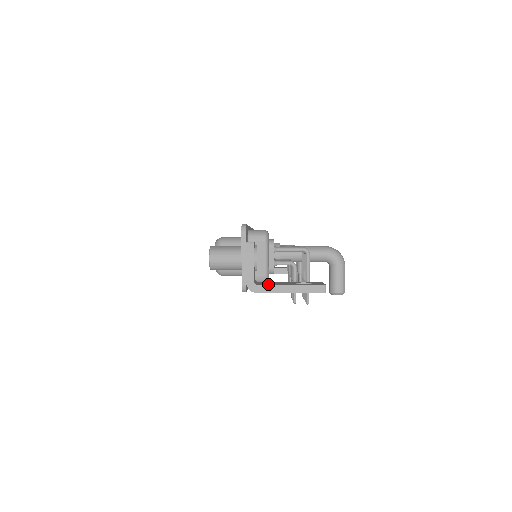
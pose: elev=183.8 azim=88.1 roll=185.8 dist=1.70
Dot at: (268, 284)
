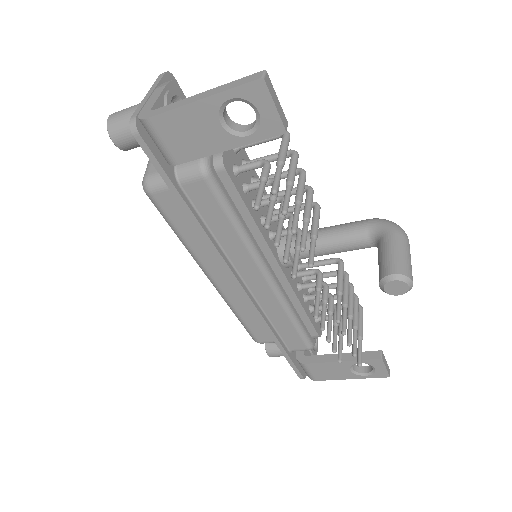
Dot at: occluded
